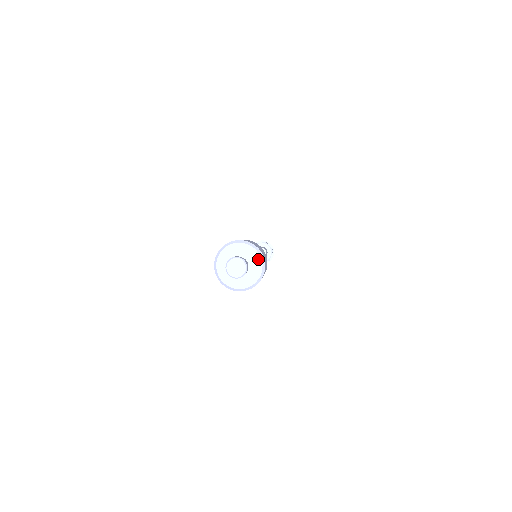
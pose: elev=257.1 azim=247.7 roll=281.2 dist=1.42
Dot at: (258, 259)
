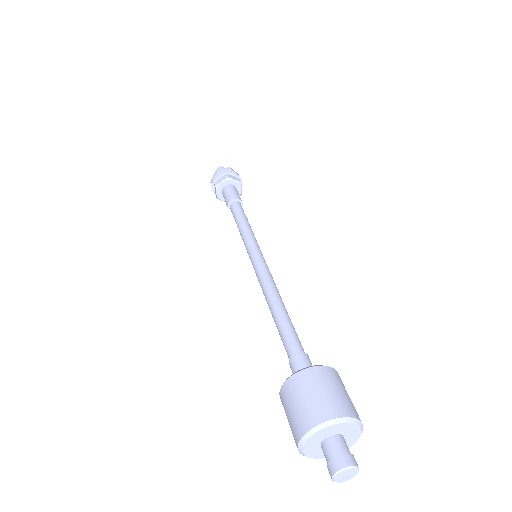
Dot at: (353, 427)
